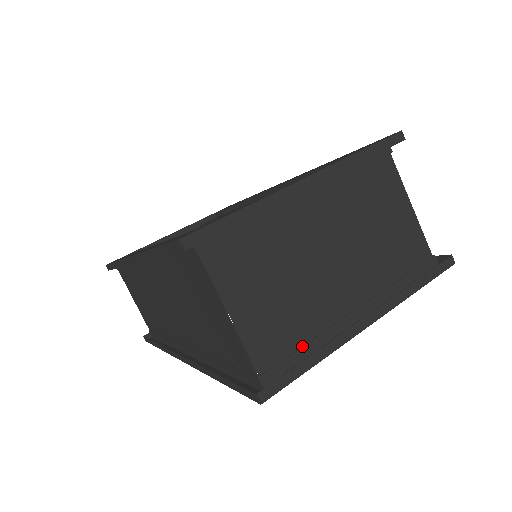
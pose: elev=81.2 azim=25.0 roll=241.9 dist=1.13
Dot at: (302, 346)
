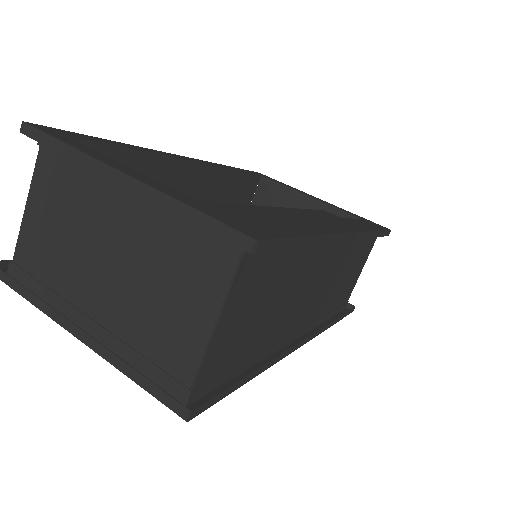
Dot at: (42, 282)
